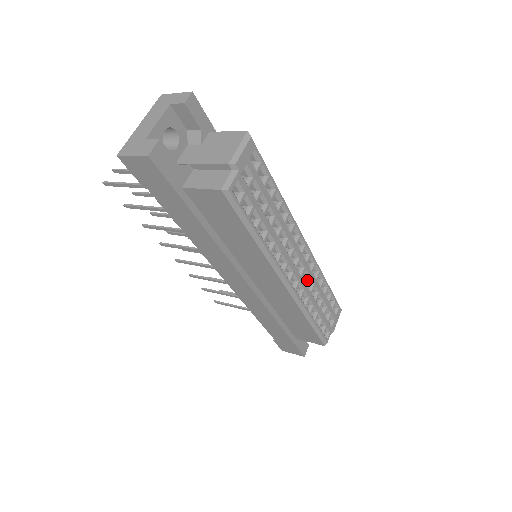
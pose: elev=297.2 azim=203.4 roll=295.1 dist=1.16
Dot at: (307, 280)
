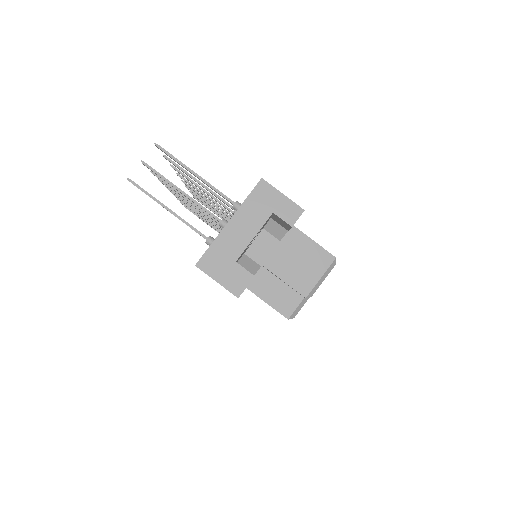
Dot at: occluded
